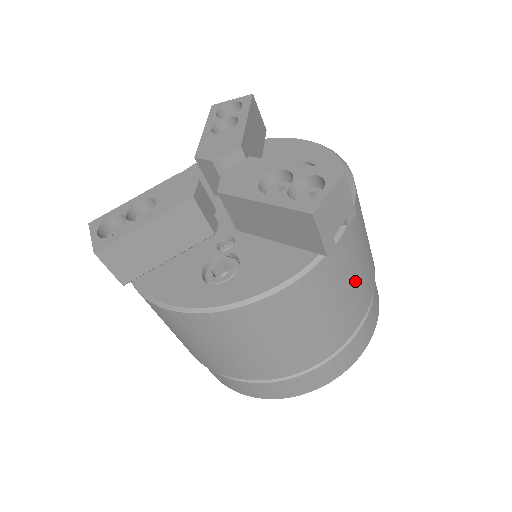
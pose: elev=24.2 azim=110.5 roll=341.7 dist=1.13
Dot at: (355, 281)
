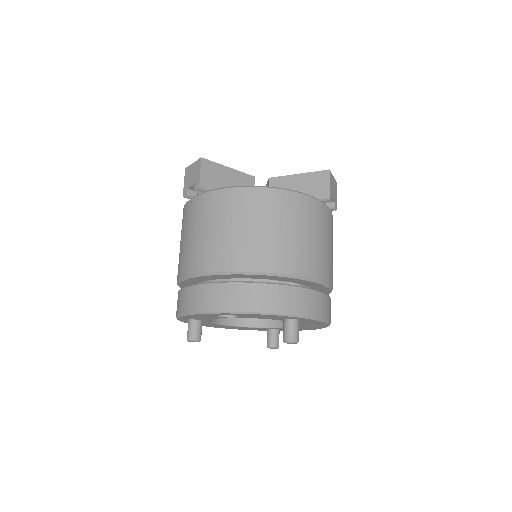
Dot at: (331, 250)
